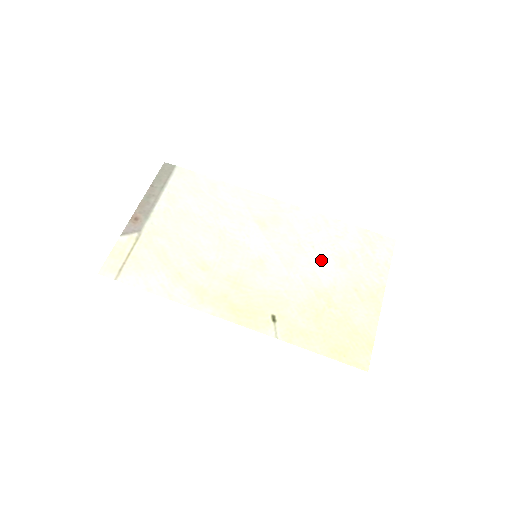
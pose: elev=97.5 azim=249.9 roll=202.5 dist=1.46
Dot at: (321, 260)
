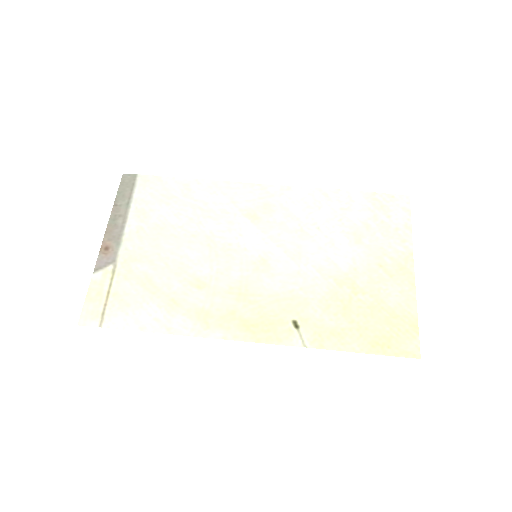
Dot at: (331, 241)
